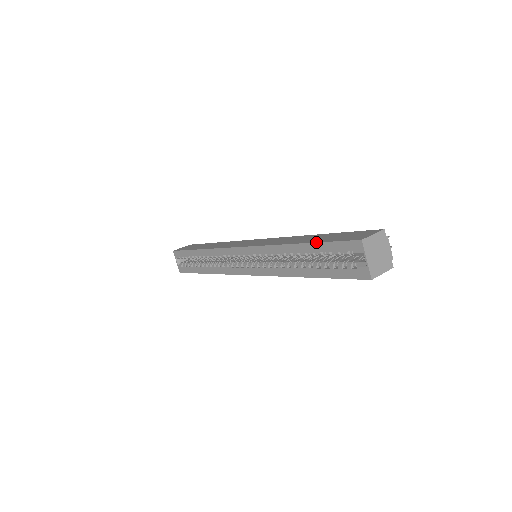
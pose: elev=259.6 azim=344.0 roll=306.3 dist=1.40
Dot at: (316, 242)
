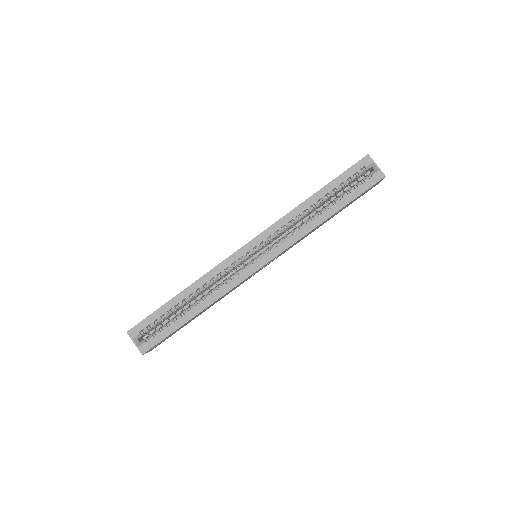
Dot at: (332, 180)
